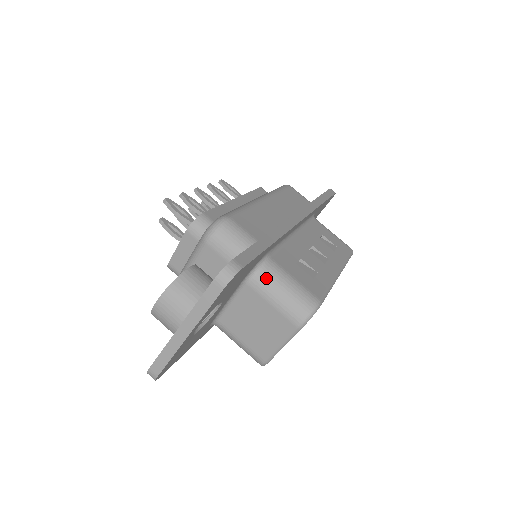
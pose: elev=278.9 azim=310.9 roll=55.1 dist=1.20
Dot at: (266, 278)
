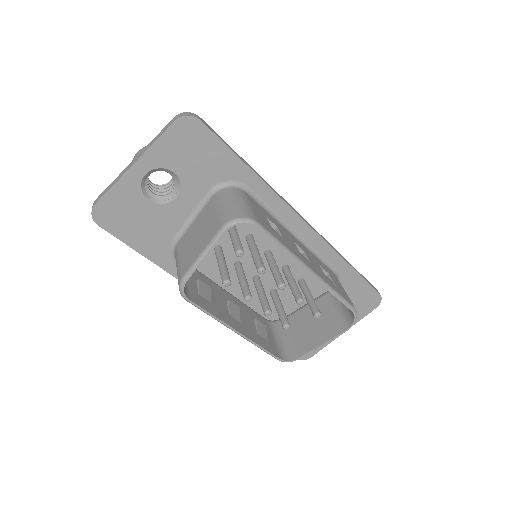
Dot at: (228, 192)
